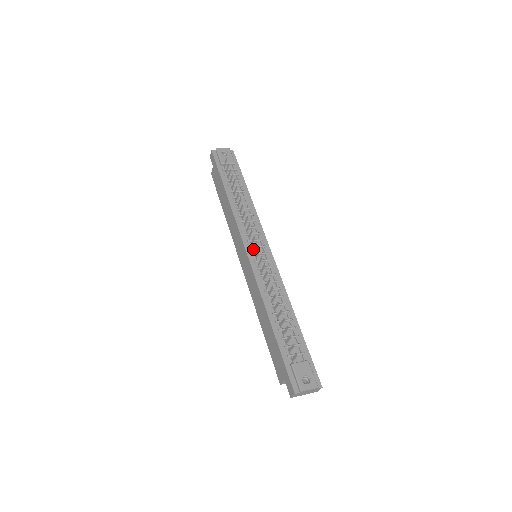
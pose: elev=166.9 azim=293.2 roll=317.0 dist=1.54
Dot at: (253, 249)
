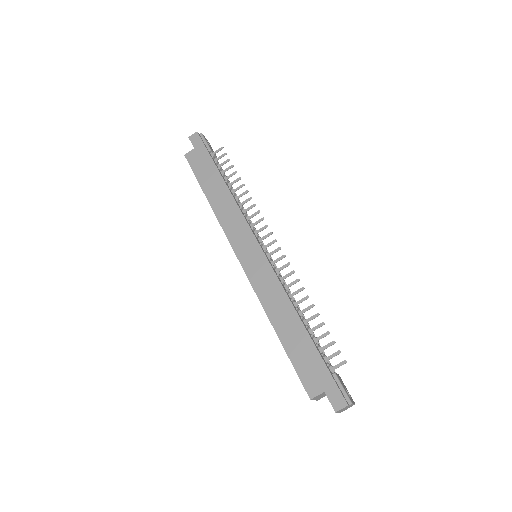
Dot at: (264, 246)
